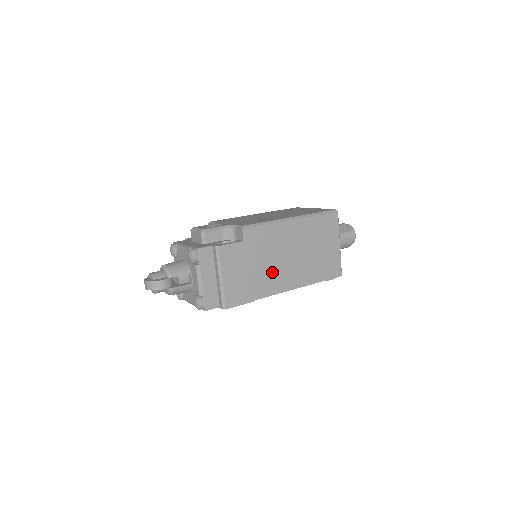
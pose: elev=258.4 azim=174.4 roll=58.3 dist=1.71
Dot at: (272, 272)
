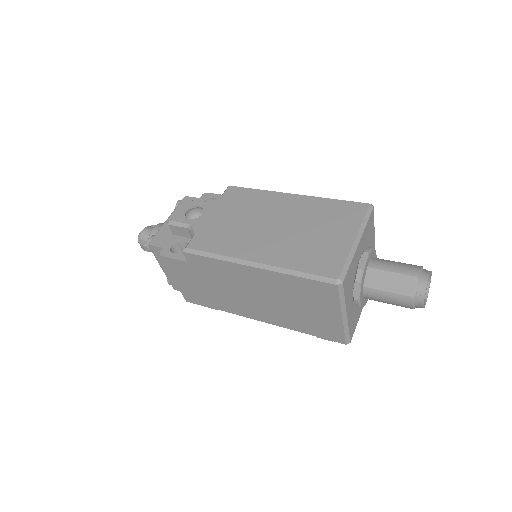
Dot at: (233, 298)
